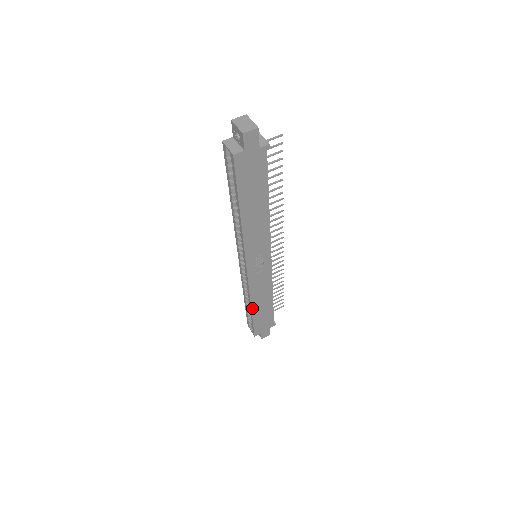
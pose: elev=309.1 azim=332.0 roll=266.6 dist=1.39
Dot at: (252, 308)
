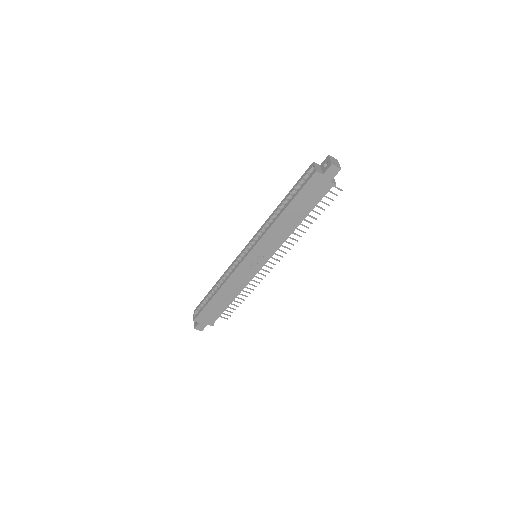
Dot at: (217, 293)
